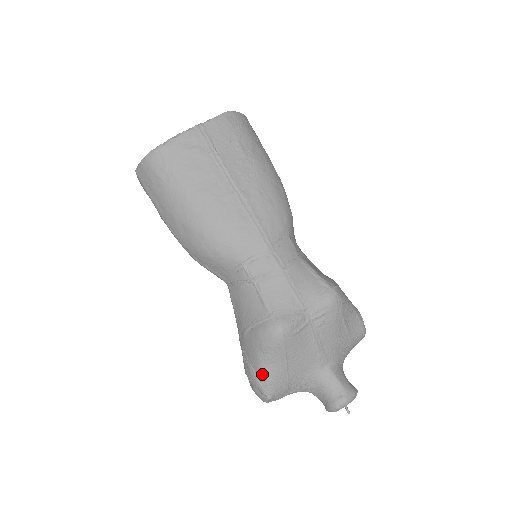
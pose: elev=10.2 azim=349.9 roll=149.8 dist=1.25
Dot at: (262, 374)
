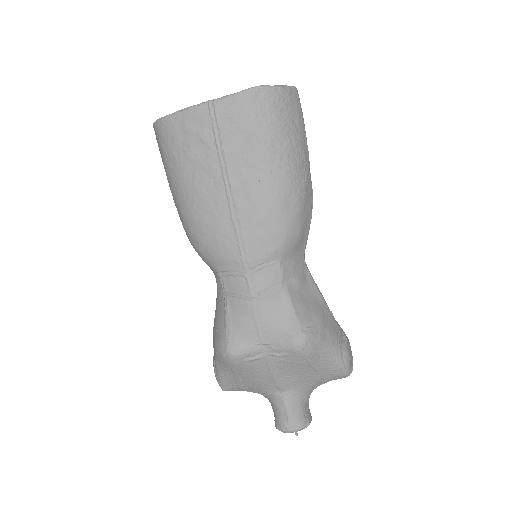
Dot at: (217, 372)
